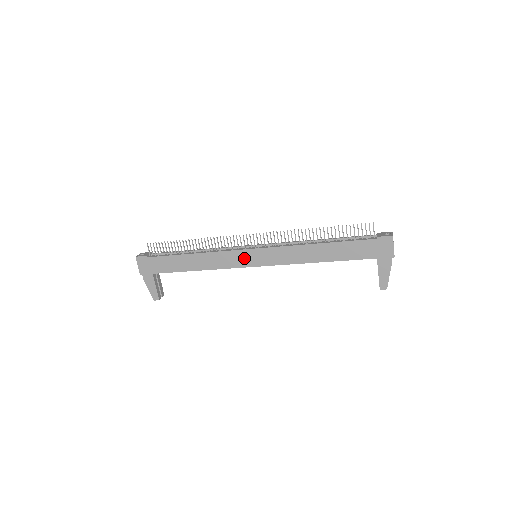
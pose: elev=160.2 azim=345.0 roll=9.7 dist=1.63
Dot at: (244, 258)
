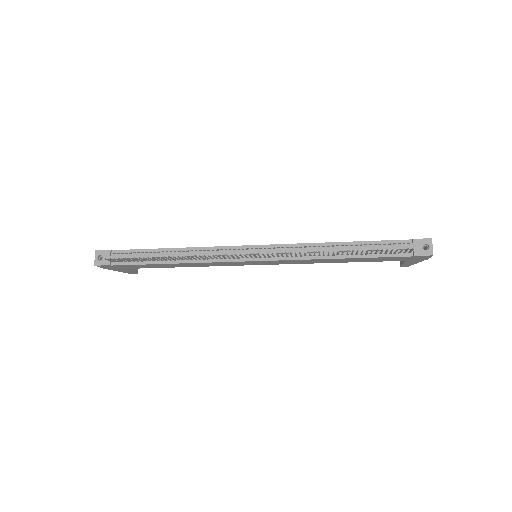
Dot at: (242, 263)
